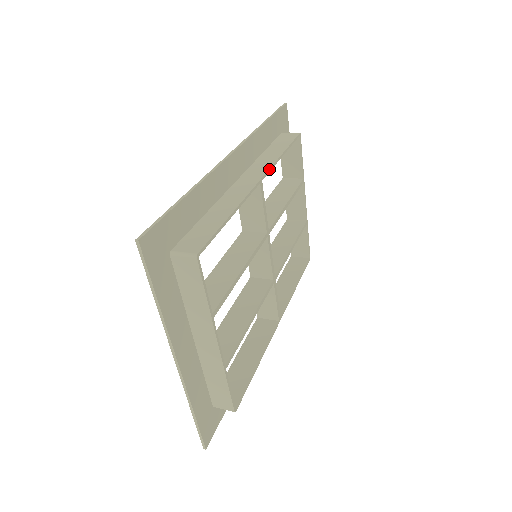
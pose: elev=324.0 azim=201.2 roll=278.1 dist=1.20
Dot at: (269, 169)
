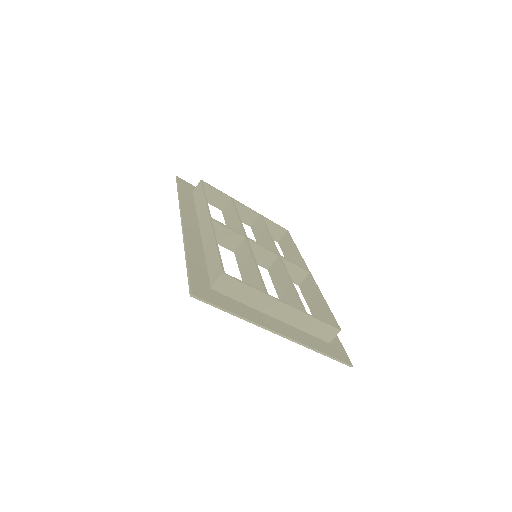
Dot at: (208, 210)
